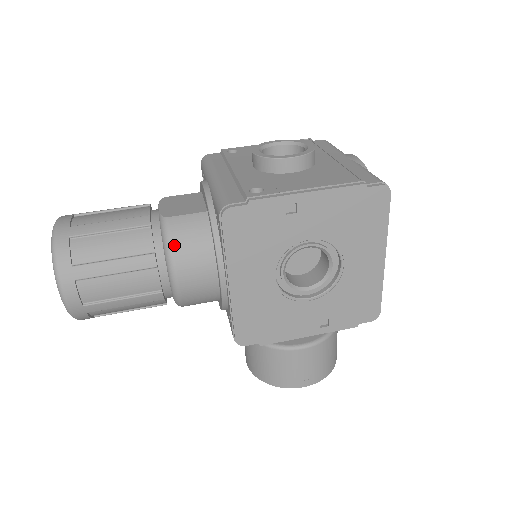
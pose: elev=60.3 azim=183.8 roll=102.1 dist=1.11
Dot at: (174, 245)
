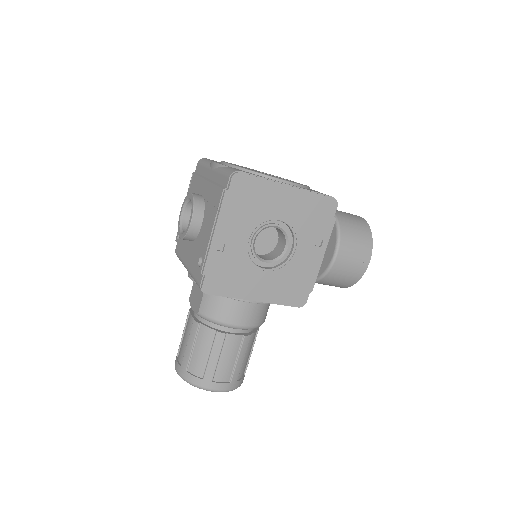
Dot at: (216, 319)
